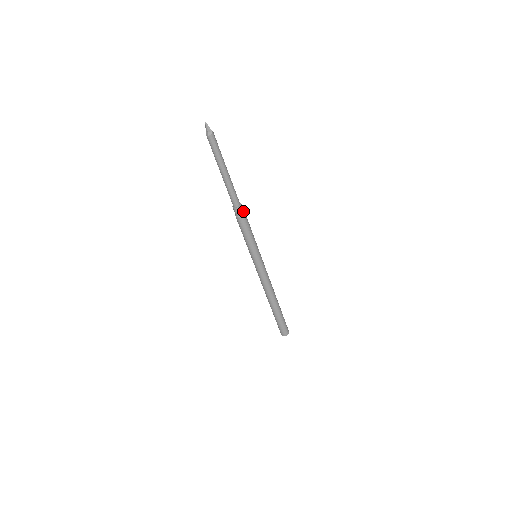
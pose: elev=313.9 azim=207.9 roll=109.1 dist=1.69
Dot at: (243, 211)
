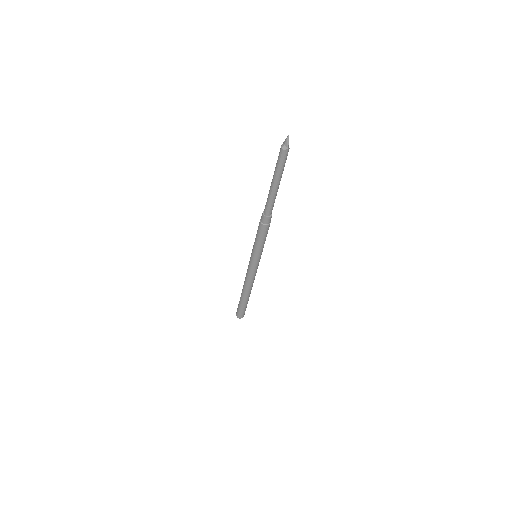
Dot at: (269, 221)
